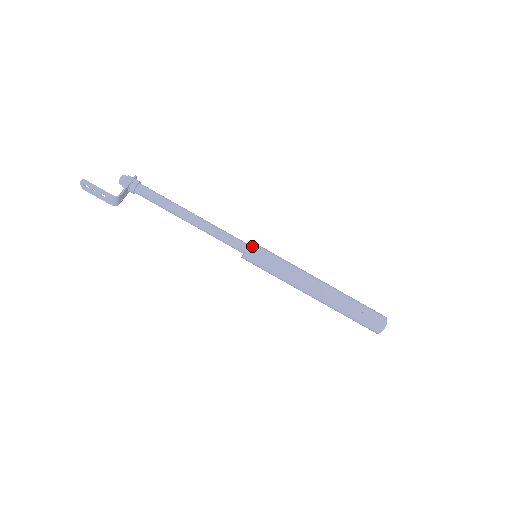
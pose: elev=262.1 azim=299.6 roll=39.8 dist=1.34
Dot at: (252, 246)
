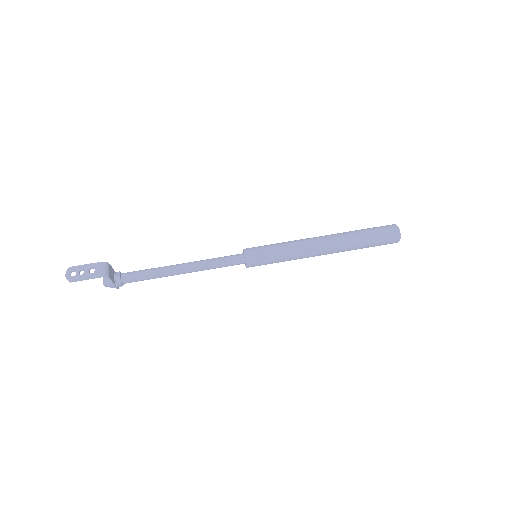
Dot at: occluded
